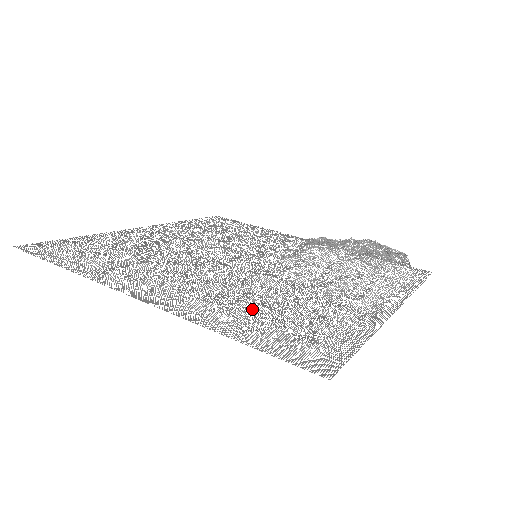
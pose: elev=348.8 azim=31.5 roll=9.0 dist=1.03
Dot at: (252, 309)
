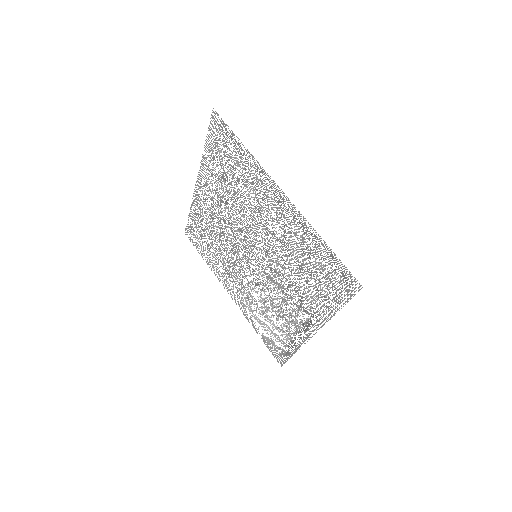
Dot at: (309, 252)
